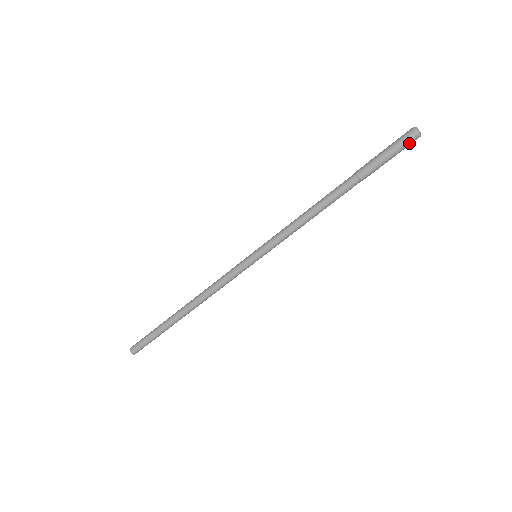
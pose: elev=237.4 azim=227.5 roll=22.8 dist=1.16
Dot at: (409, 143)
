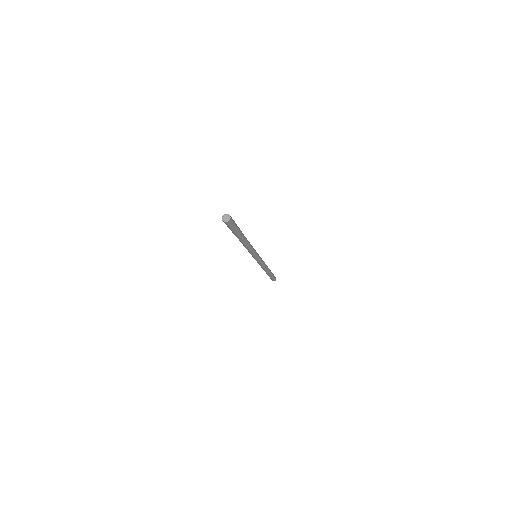
Dot at: (232, 222)
